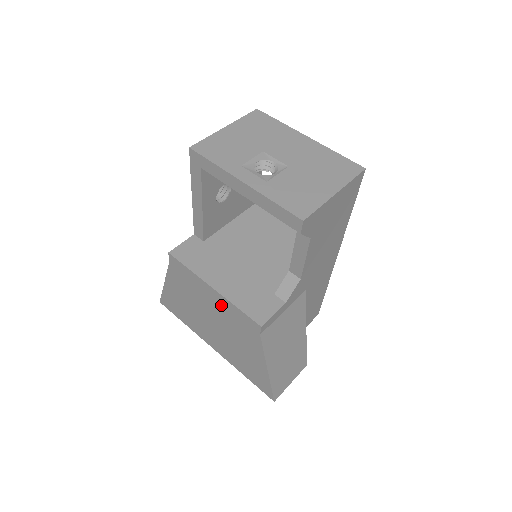
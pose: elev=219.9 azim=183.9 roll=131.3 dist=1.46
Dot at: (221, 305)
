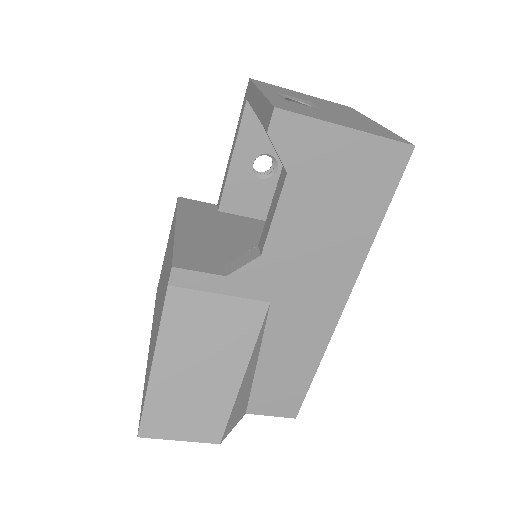
Dot at: (170, 253)
